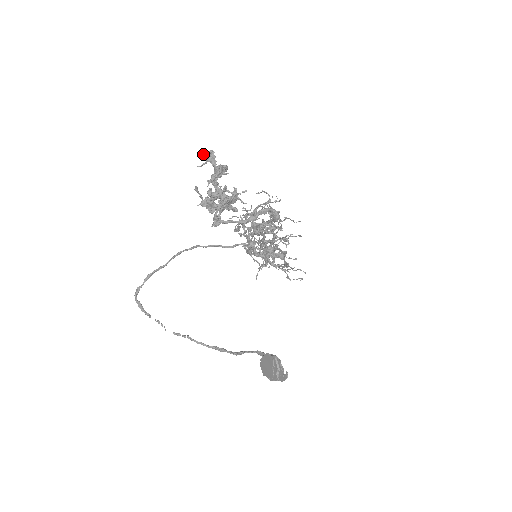
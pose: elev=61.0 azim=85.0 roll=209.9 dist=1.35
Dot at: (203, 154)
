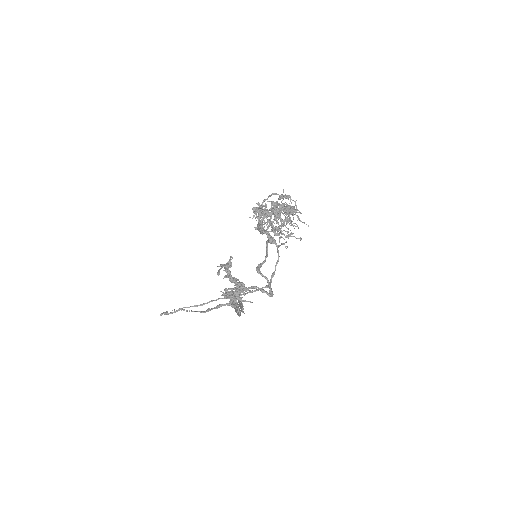
Dot at: occluded
